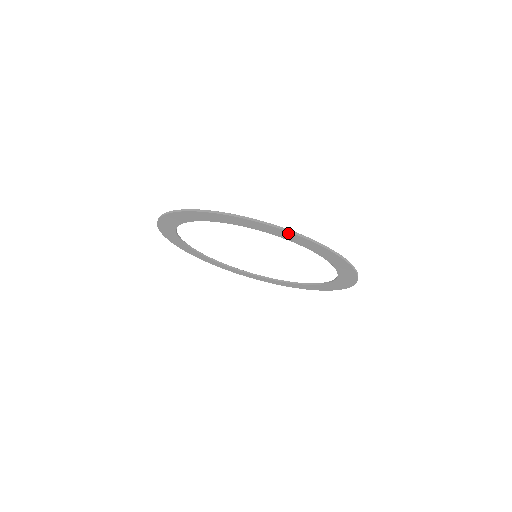
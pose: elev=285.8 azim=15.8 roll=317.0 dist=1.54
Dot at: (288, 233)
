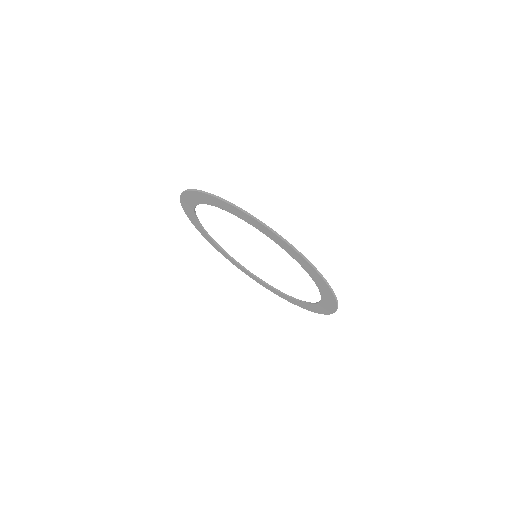
Dot at: (332, 295)
